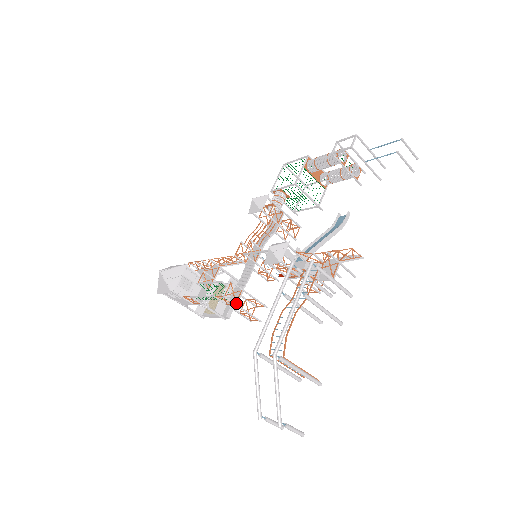
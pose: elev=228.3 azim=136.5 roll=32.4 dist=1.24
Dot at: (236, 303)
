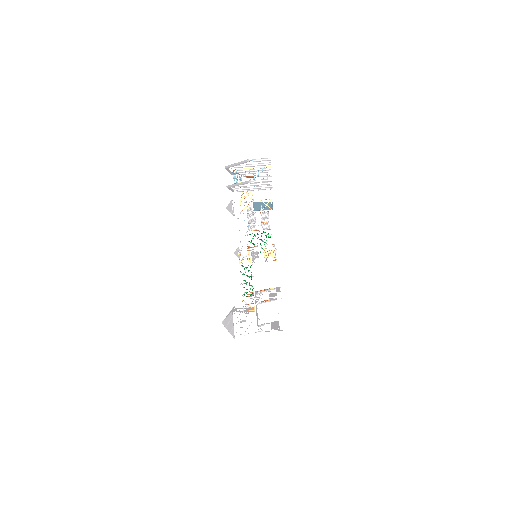
Dot at: (250, 251)
